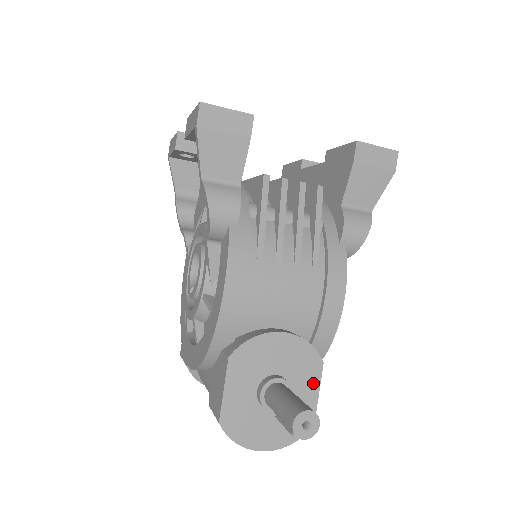
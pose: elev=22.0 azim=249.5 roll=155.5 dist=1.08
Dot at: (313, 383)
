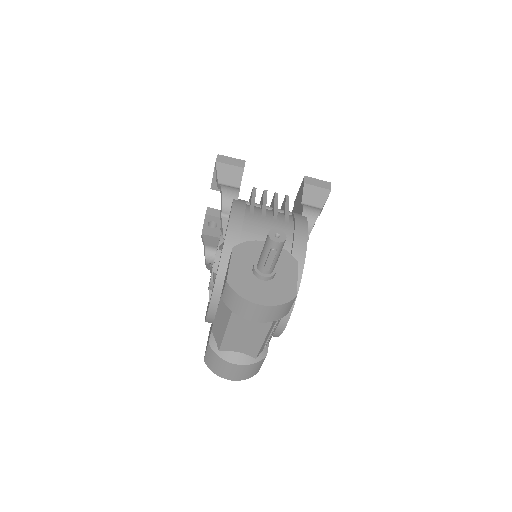
Dot at: (292, 272)
